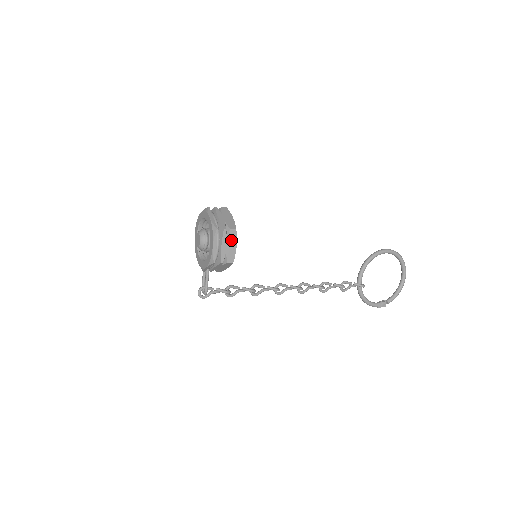
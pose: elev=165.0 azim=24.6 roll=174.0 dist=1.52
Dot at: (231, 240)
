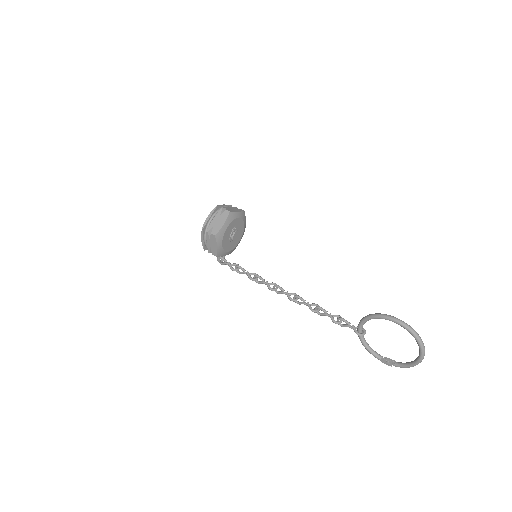
Dot at: (213, 241)
